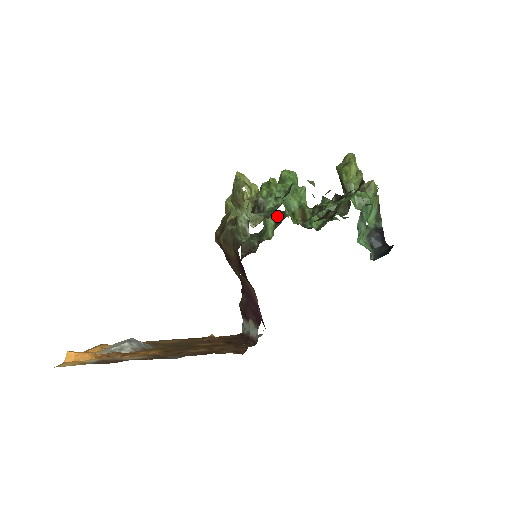
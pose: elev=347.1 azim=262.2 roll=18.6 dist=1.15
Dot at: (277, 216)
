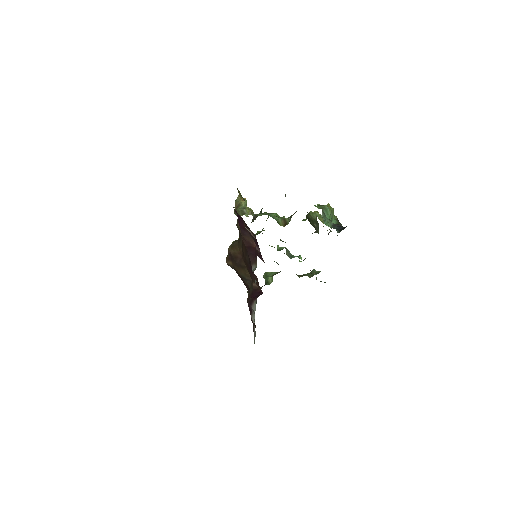
Dot at: (275, 273)
